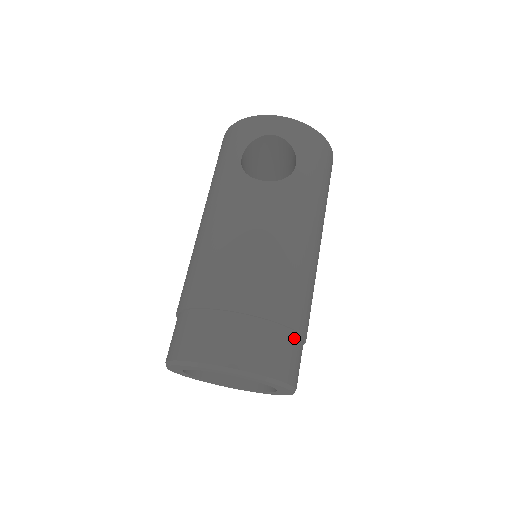
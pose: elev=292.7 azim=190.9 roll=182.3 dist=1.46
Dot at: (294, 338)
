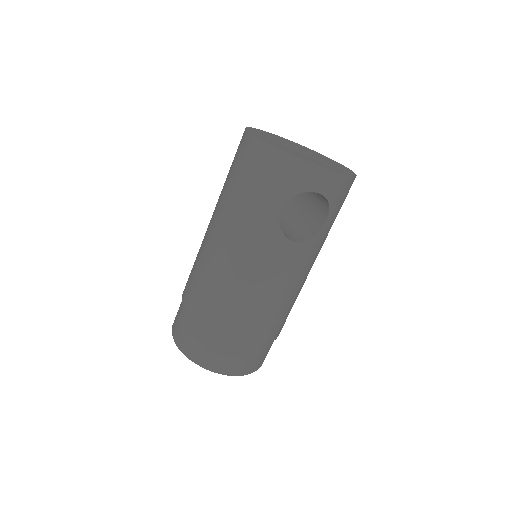
Dot at: occluded
